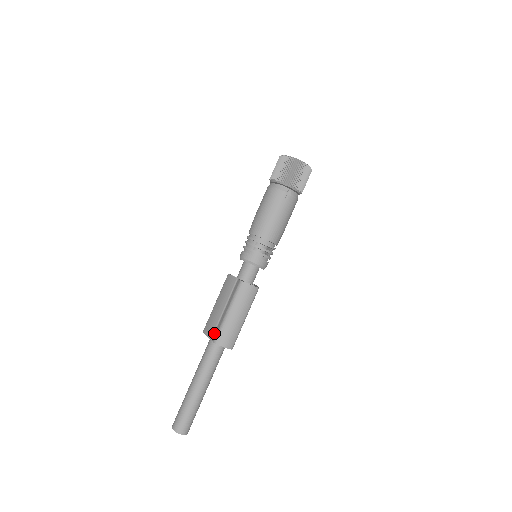
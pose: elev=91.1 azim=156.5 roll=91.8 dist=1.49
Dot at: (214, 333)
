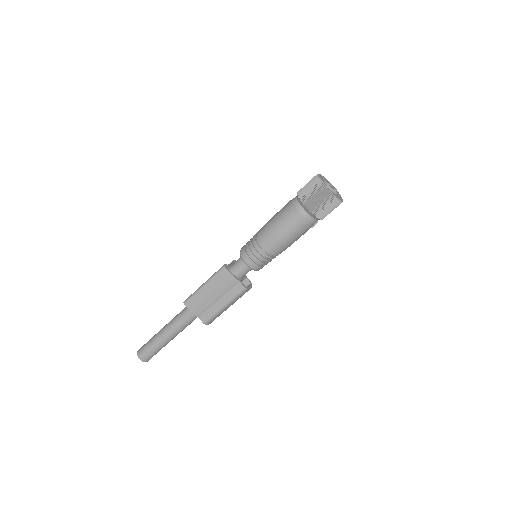
Dot at: (203, 314)
